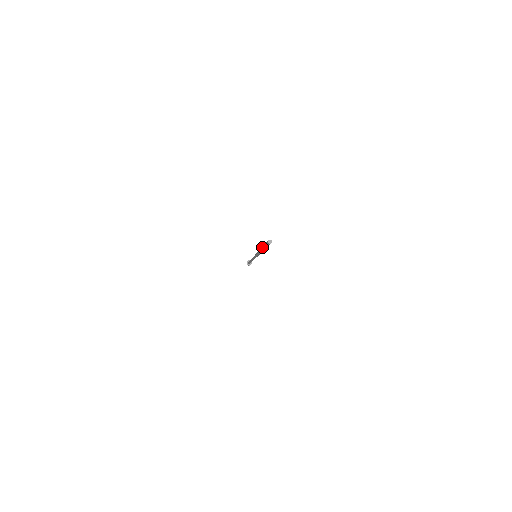
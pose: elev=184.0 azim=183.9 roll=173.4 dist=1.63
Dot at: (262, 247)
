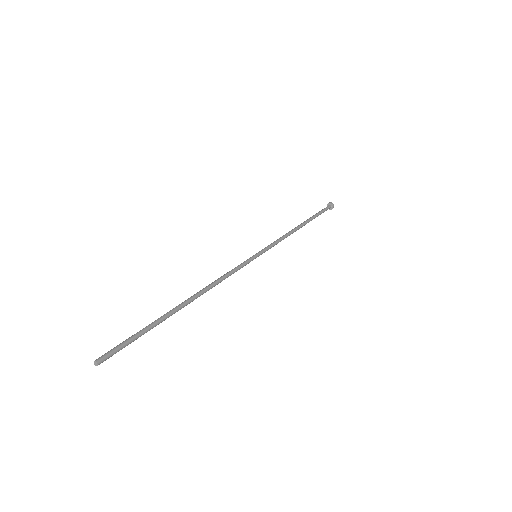
Dot at: (160, 317)
